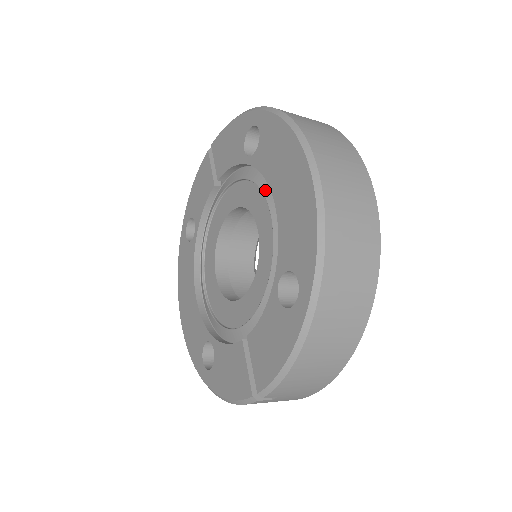
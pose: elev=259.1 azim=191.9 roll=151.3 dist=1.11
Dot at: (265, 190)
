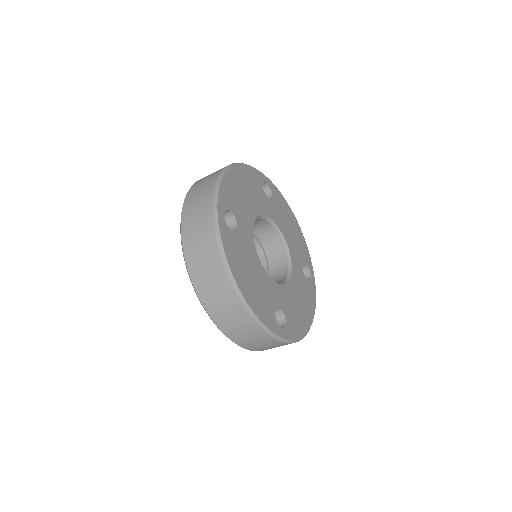
Dot at: occluded
